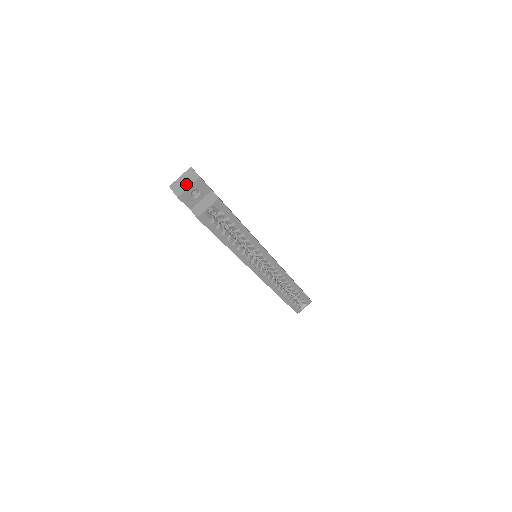
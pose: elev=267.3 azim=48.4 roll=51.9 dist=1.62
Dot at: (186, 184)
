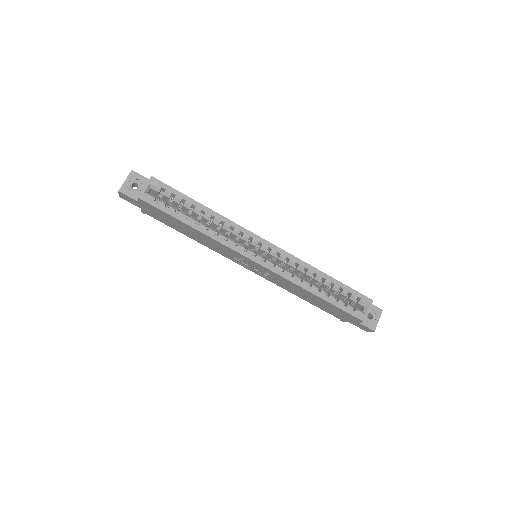
Dot at: (125, 182)
